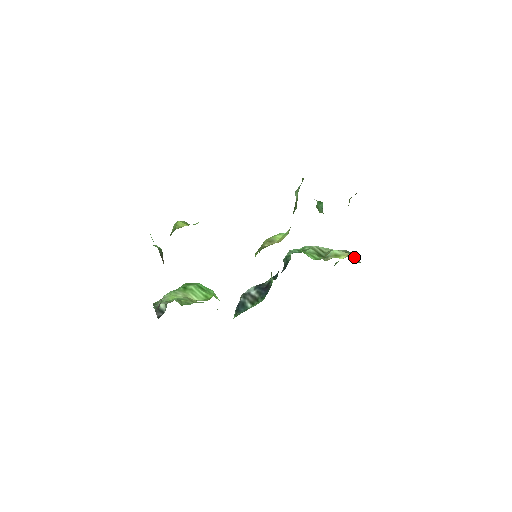
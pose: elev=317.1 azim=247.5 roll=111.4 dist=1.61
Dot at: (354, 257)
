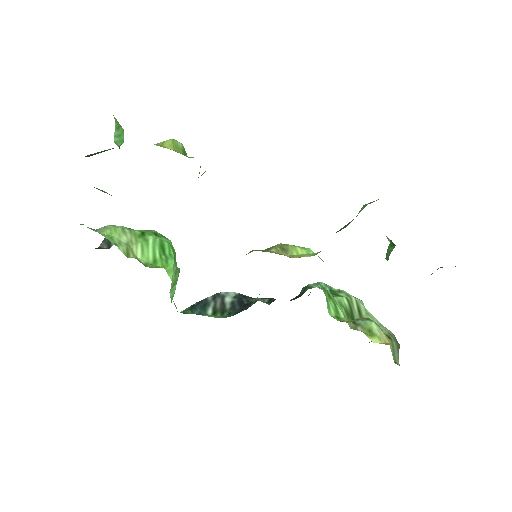
Dot at: (396, 351)
